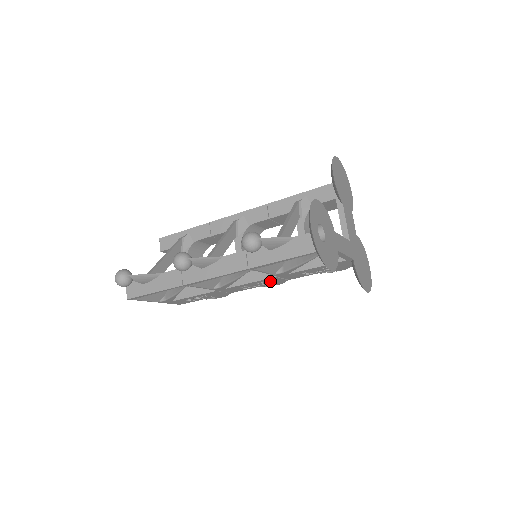
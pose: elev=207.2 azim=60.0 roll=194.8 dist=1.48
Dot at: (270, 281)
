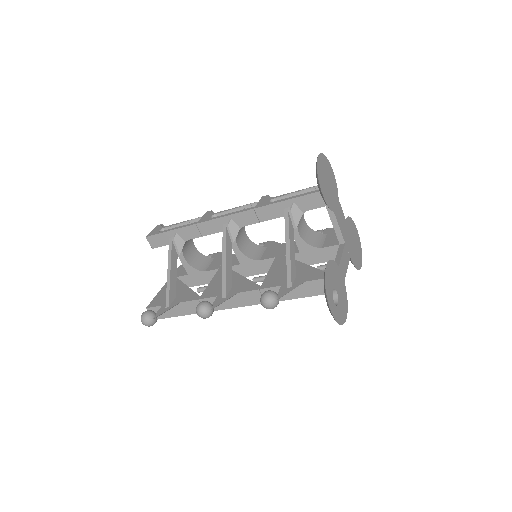
Dot at: occluded
